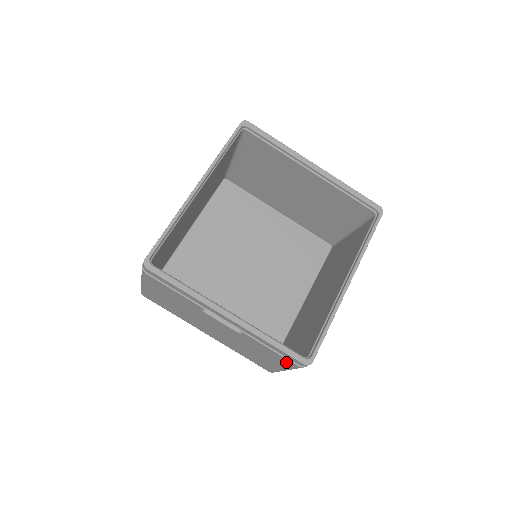
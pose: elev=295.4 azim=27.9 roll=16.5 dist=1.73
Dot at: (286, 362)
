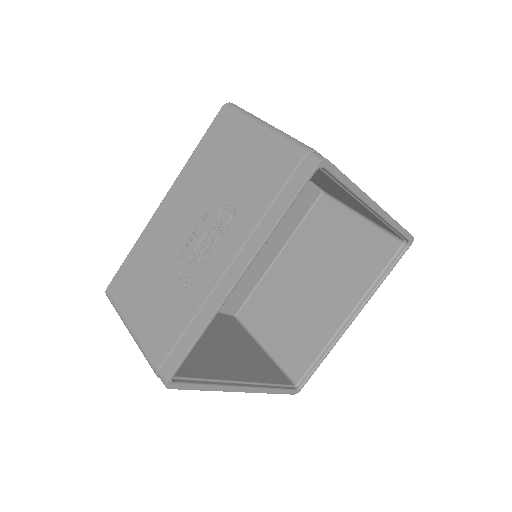
Dot at: occluded
